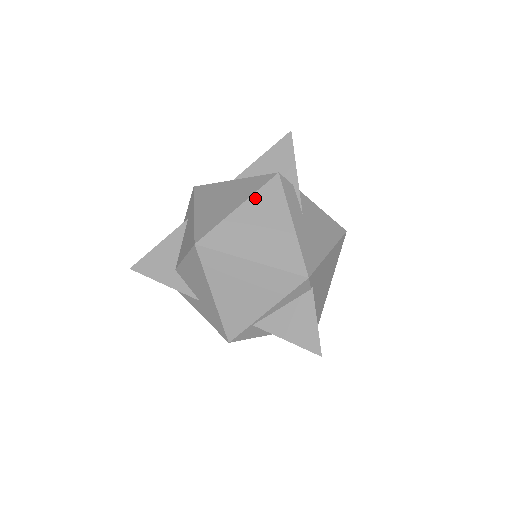
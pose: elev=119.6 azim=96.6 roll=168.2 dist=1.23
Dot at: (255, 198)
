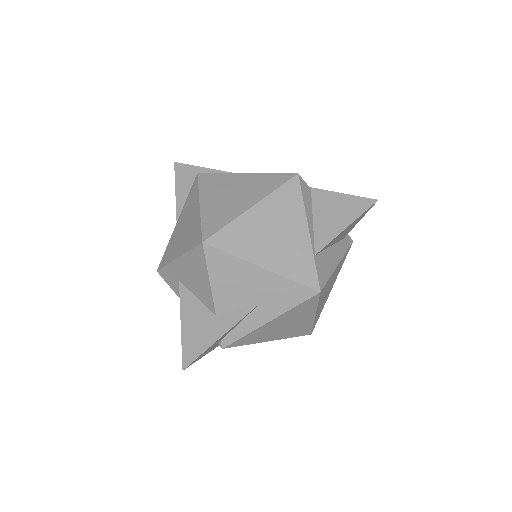
Dot at: (203, 192)
